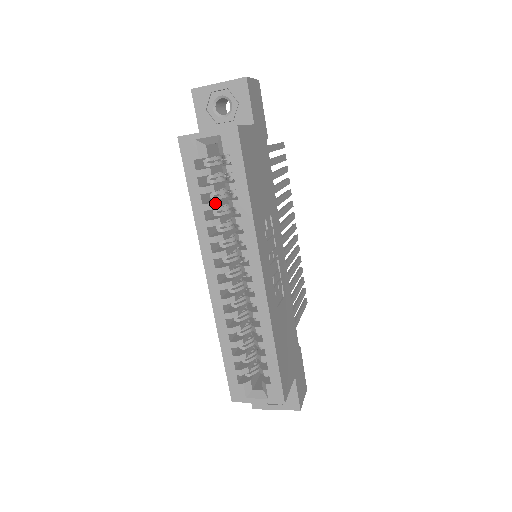
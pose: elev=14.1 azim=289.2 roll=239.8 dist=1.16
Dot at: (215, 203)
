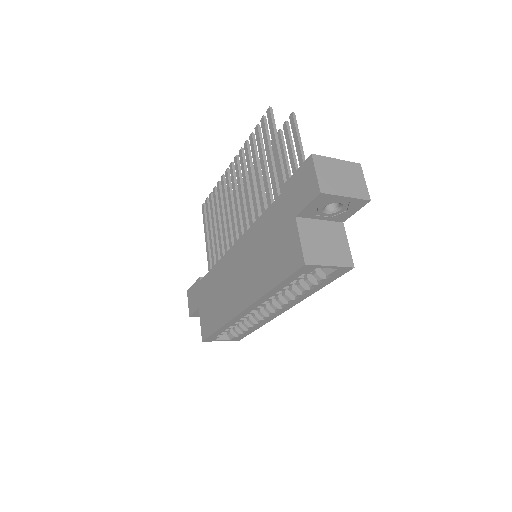
Dot at: occluded
